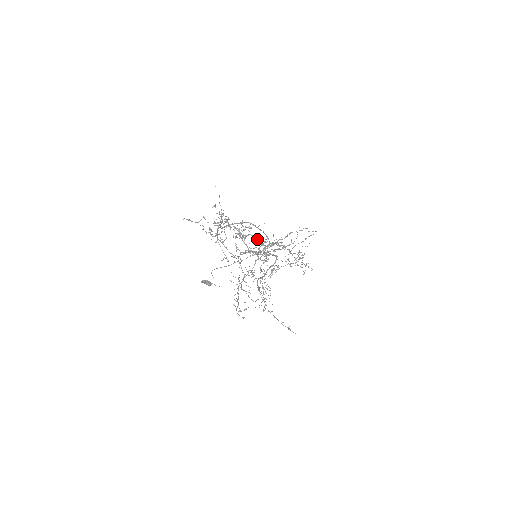
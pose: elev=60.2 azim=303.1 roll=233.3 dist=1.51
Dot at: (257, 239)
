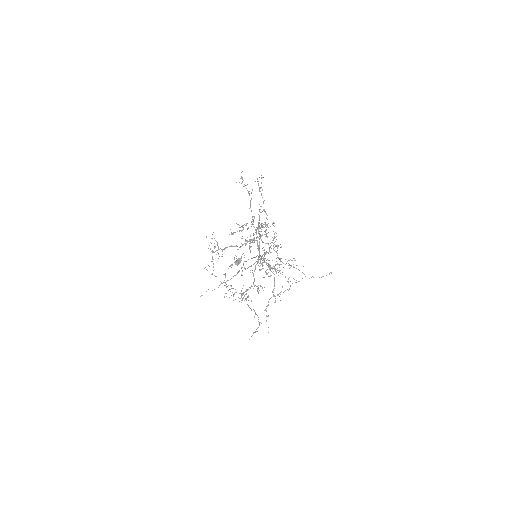
Dot at: occluded
